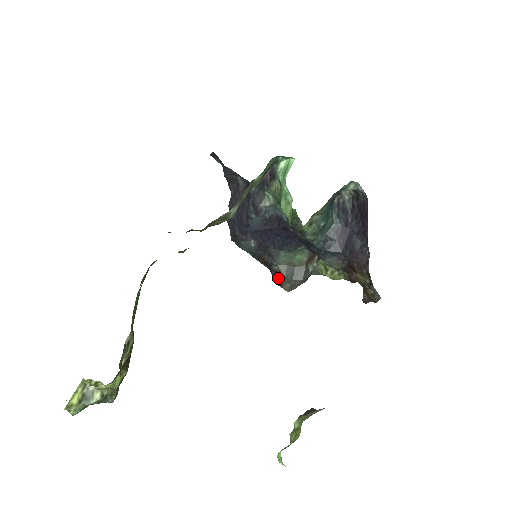
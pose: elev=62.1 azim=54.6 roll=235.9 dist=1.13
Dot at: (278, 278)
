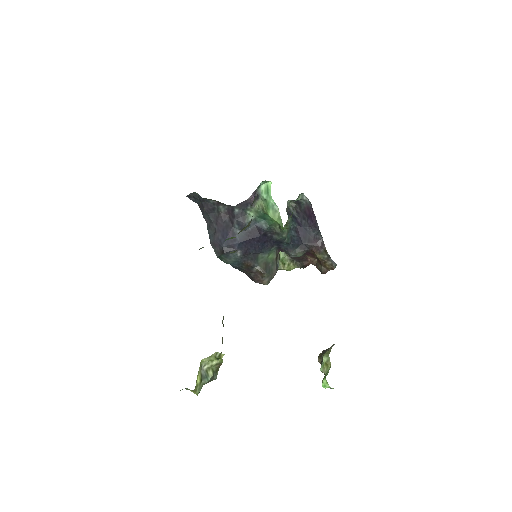
Dot at: (258, 277)
